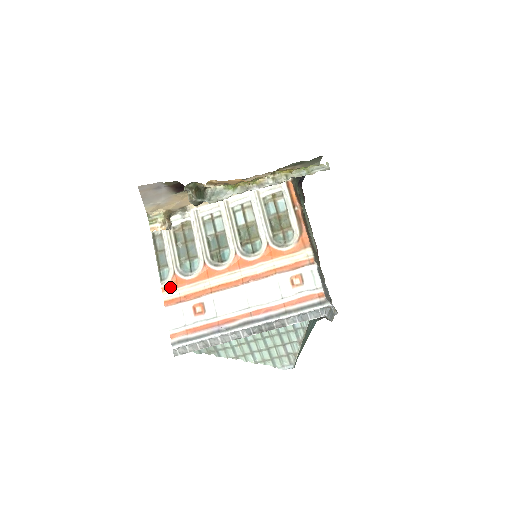
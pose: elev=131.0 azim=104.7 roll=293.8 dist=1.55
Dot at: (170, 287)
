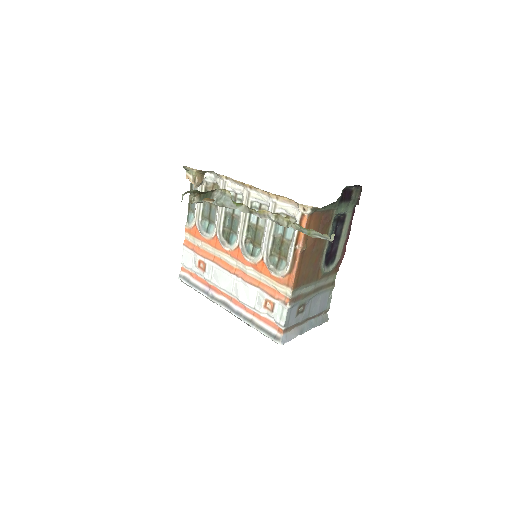
Dot at: (190, 232)
